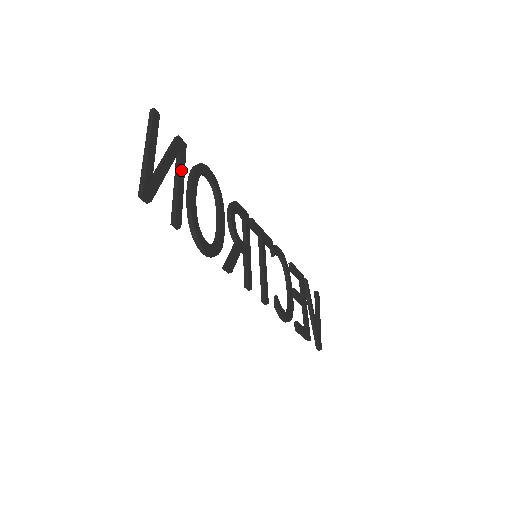
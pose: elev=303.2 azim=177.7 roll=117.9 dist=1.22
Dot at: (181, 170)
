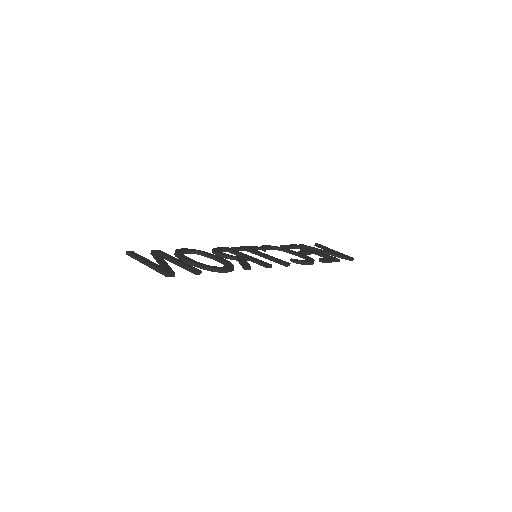
Dot at: (171, 258)
